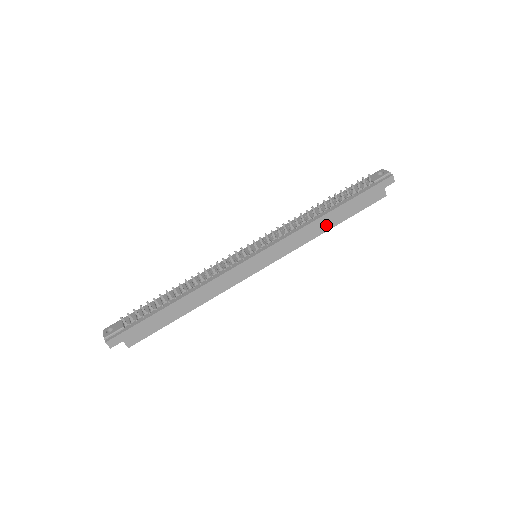
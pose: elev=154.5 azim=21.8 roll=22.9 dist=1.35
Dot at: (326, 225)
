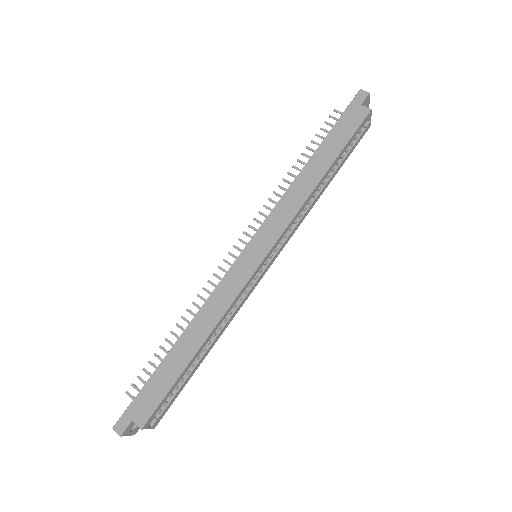
Dot at: (314, 176)
